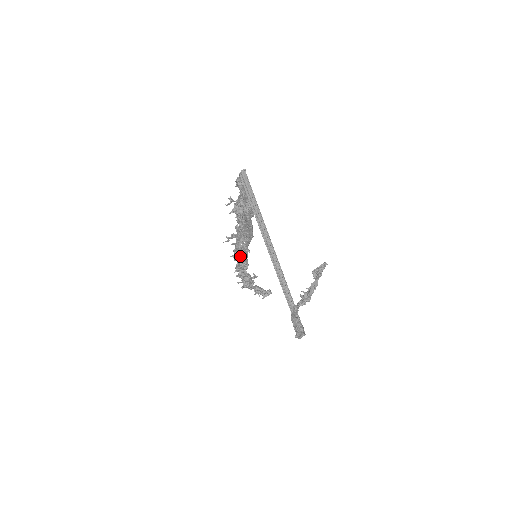
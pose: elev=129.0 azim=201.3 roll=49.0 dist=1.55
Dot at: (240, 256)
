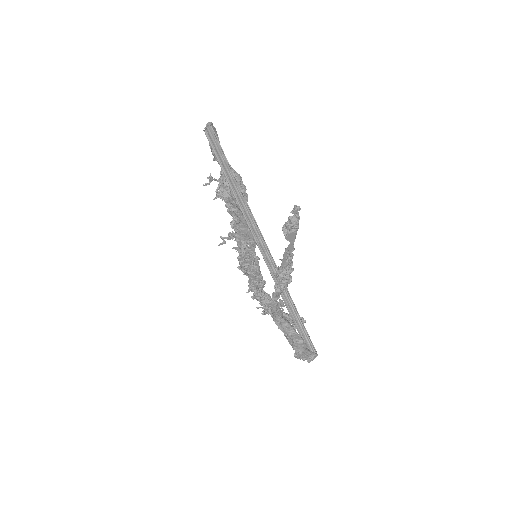
Dot at: (249, 267)
